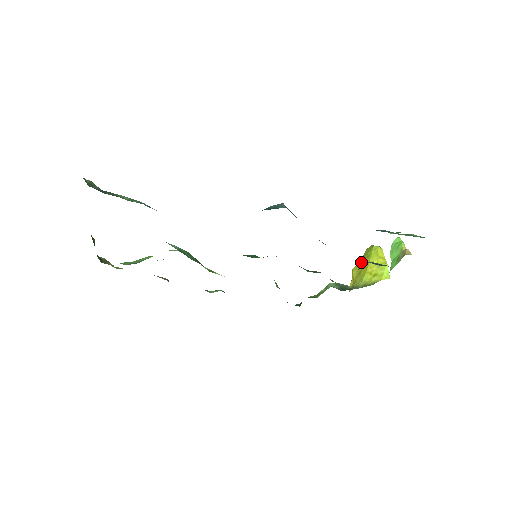
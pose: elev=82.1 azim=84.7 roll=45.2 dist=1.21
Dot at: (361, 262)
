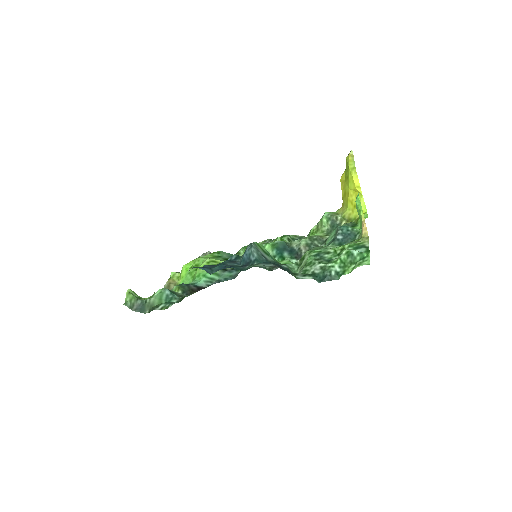
Dot at: (344, 177)
